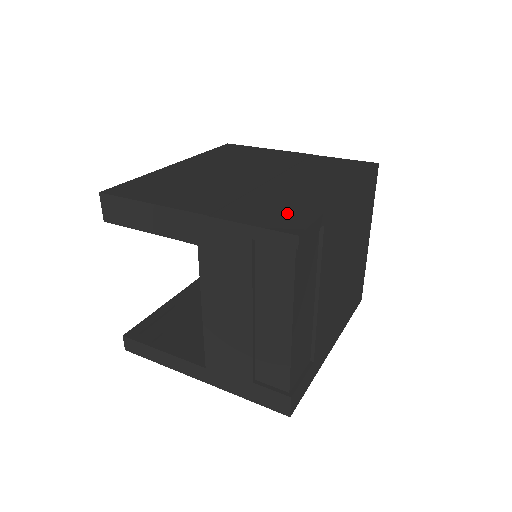
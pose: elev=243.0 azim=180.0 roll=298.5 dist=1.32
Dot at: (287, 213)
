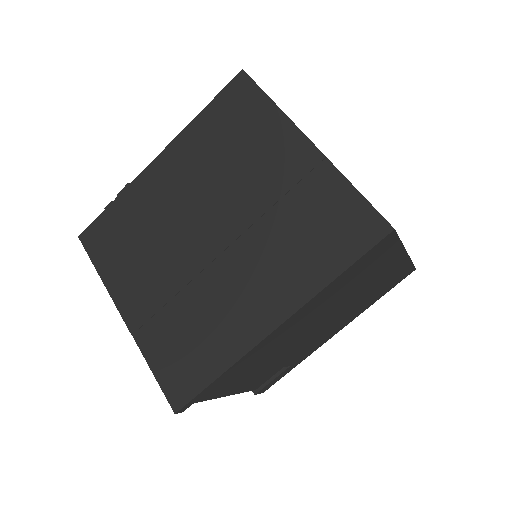
Dot at: (190, 360)
